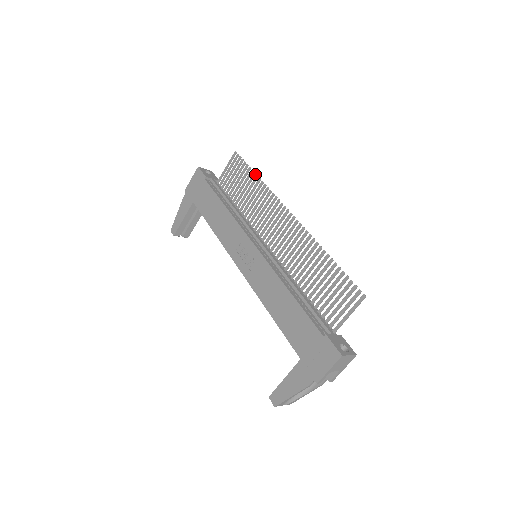
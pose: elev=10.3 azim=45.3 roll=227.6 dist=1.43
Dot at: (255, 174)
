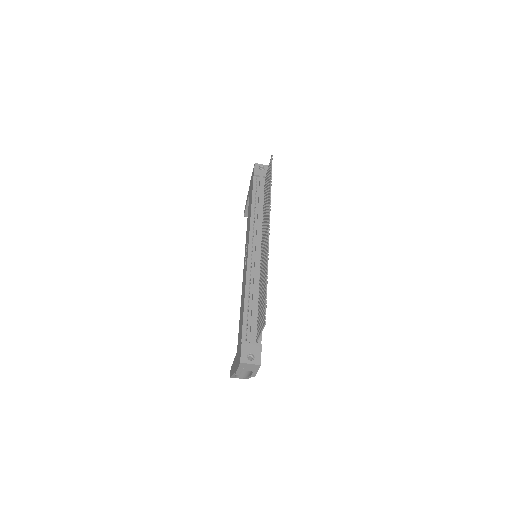
Dot at: (271, 182)
